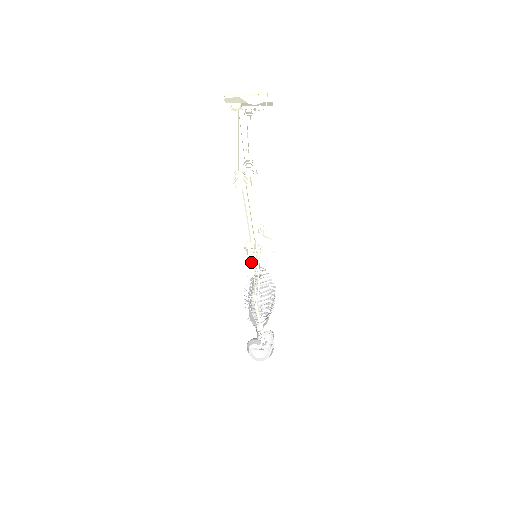
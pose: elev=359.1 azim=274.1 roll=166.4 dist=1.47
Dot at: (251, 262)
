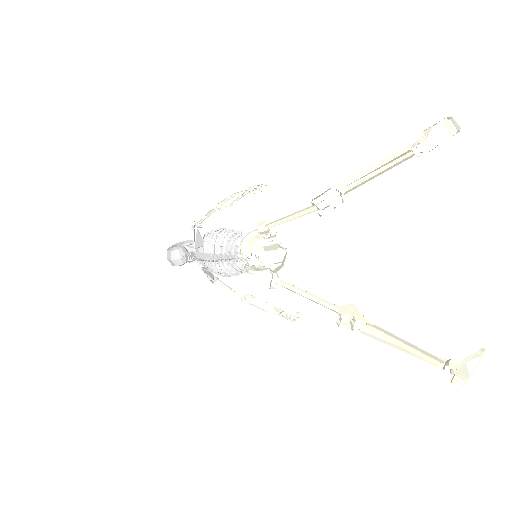
Dot at: (251, 268)
